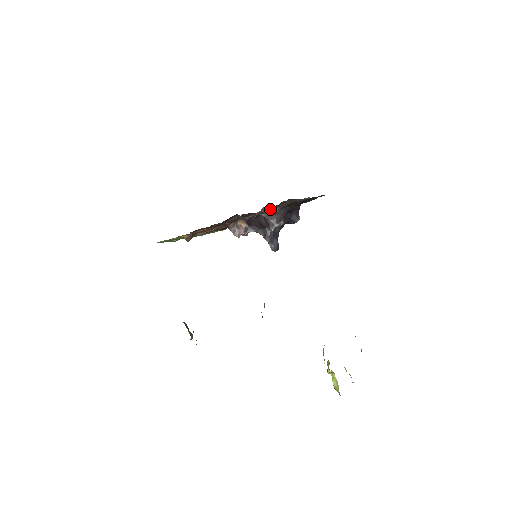
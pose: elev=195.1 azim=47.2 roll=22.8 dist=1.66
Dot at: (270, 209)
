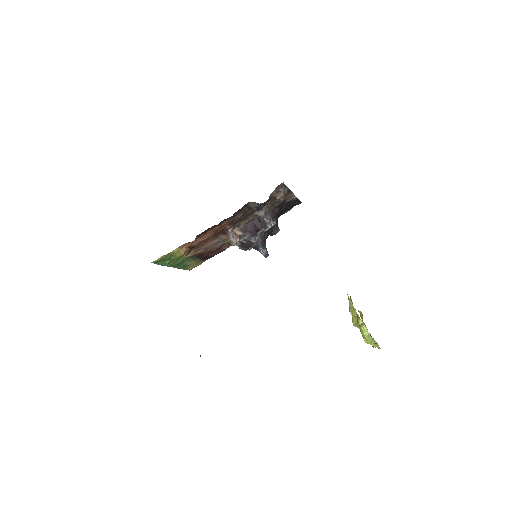
Dot at: (281, 190)
